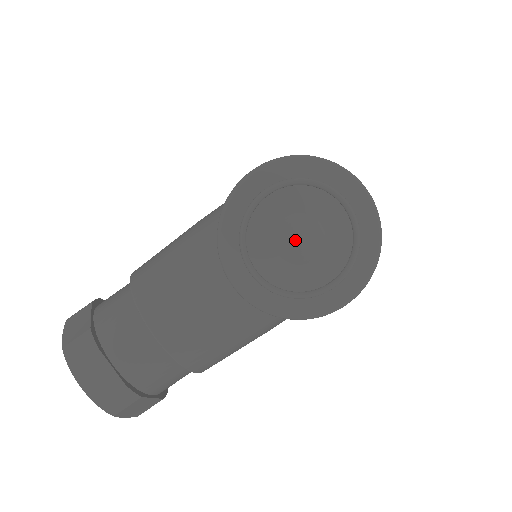
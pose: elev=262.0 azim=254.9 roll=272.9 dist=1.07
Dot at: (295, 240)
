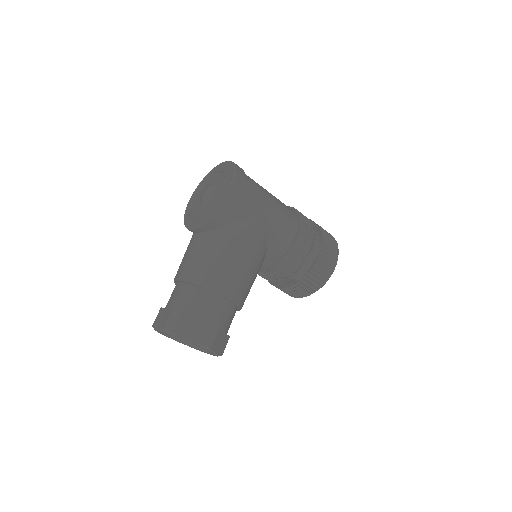
Dot at: (203, 194)
